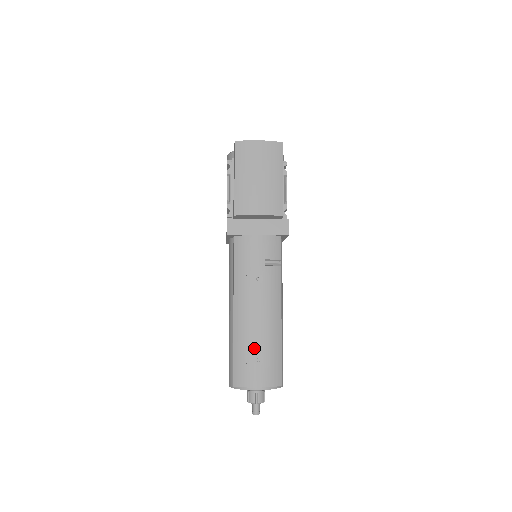
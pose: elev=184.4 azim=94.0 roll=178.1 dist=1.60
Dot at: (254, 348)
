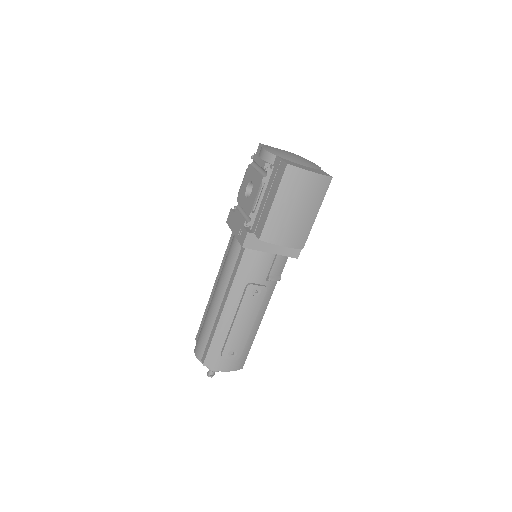
Dot at: (232, 345)
